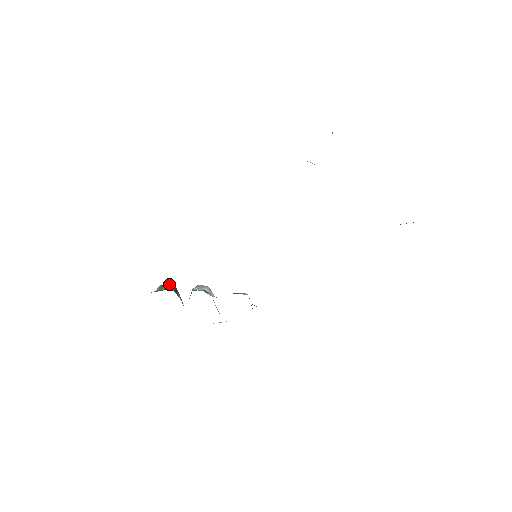
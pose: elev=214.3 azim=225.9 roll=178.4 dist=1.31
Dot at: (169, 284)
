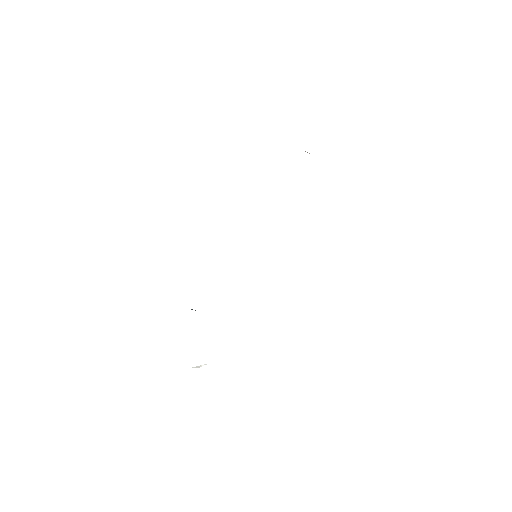
Dot at: occluded
